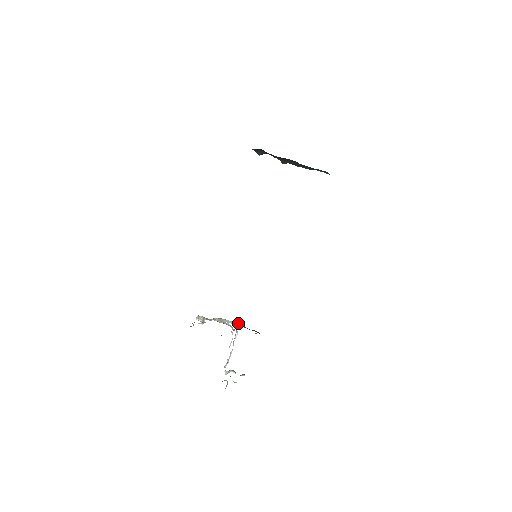
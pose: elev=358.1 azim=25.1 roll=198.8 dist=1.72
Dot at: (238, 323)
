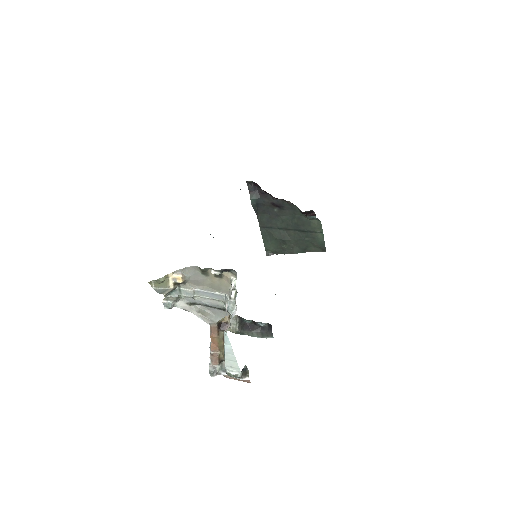
Dot at: (231, 323)
